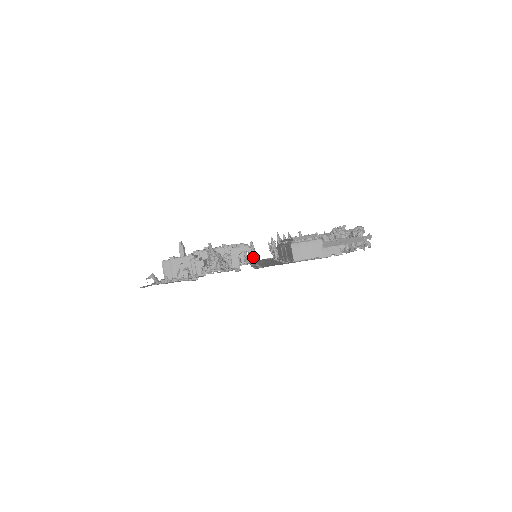
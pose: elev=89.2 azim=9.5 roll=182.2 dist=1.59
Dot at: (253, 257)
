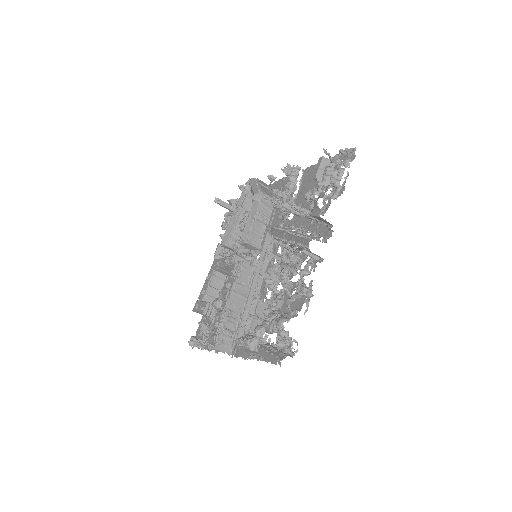
Dot at: (253, 262)
